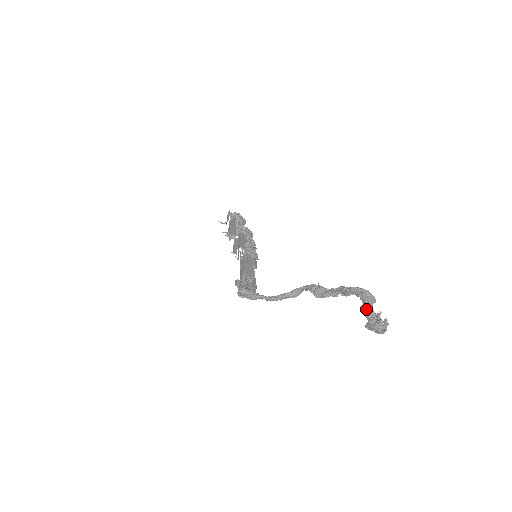
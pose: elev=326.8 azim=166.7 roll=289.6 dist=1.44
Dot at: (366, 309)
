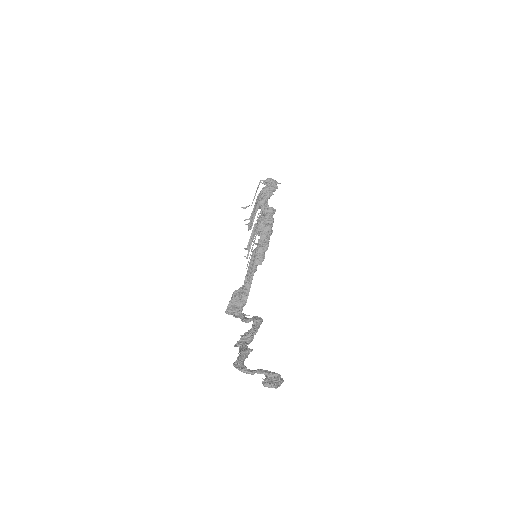
Dot at: (257, 372)
